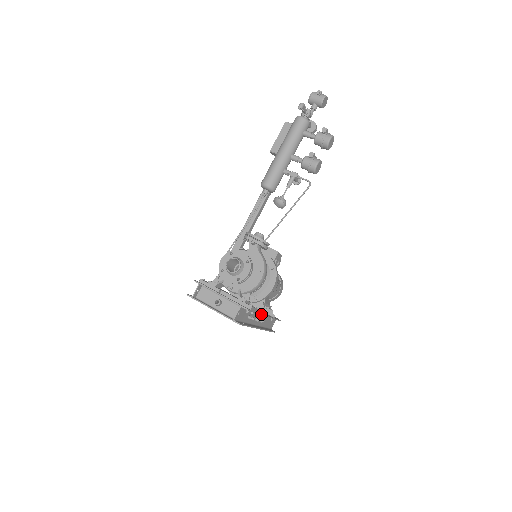
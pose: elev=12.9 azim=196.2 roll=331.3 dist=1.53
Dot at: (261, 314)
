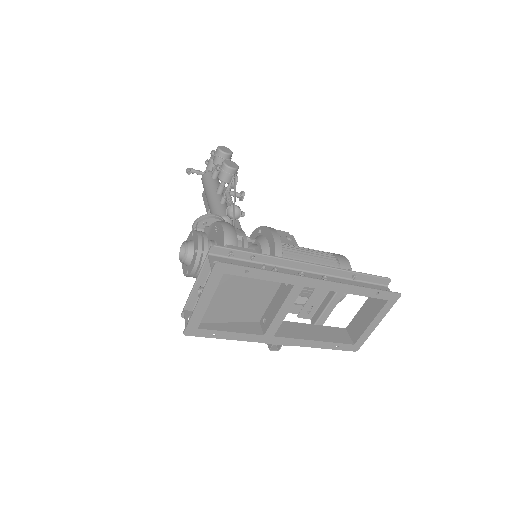
Dot at: (282, 259)
